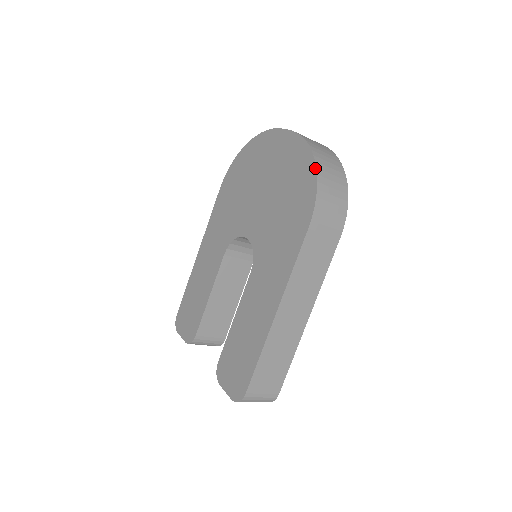
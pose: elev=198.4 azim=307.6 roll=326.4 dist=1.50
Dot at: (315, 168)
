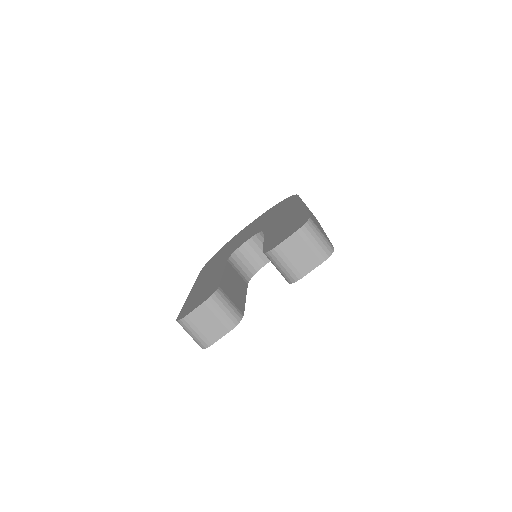
Dot at: (285, 199)
